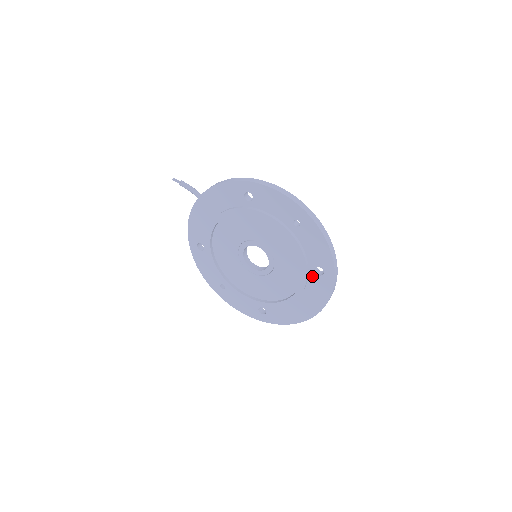
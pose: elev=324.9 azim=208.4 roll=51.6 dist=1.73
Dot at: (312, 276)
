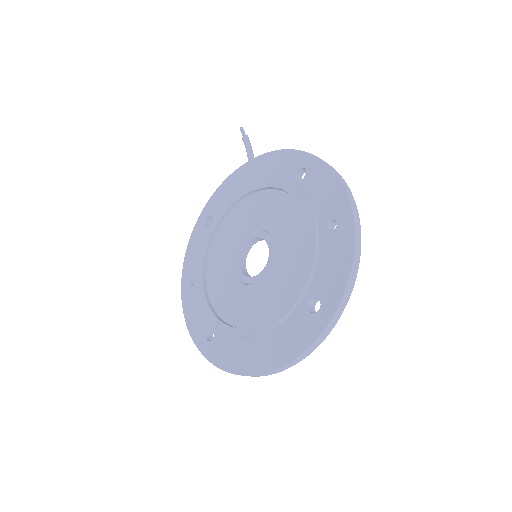
Dot at: (301, 309)
